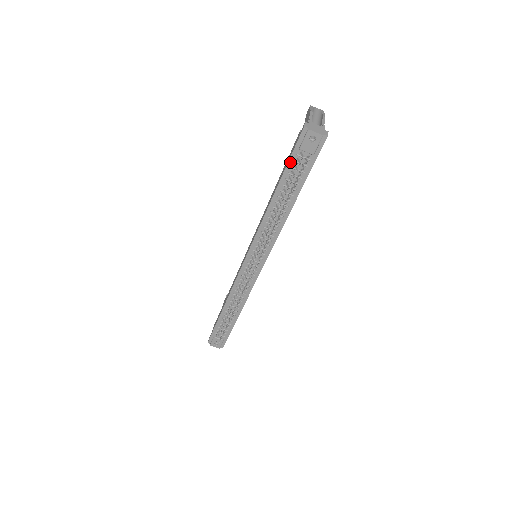
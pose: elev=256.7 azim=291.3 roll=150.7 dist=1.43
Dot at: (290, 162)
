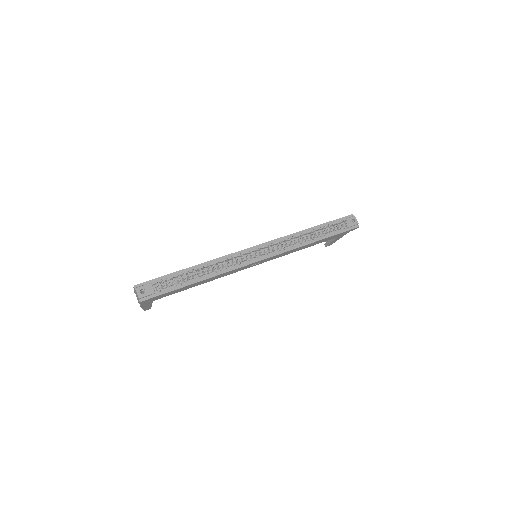
Dot at: (334, 221)
